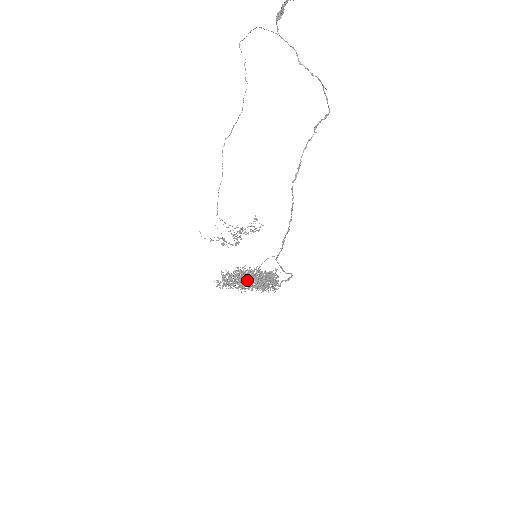
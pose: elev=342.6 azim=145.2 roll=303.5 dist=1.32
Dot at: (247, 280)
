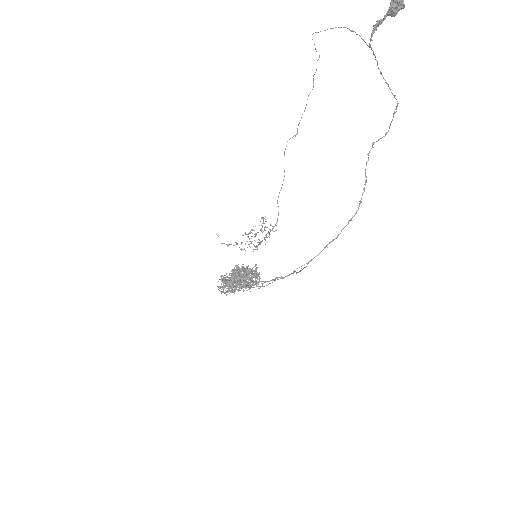
Dot at: (246, 282)
